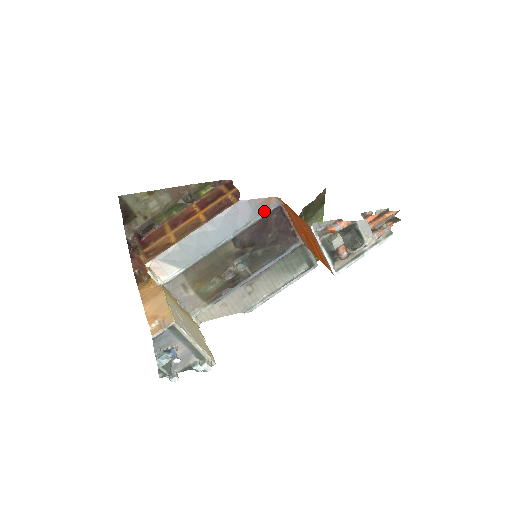
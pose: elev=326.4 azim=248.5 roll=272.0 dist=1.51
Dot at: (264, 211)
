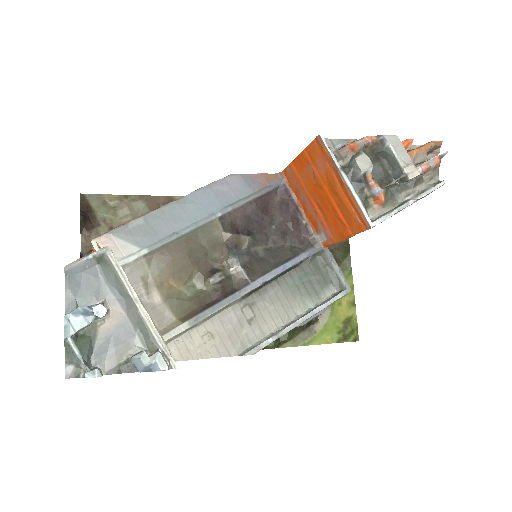
Dot at: (263, 188)
